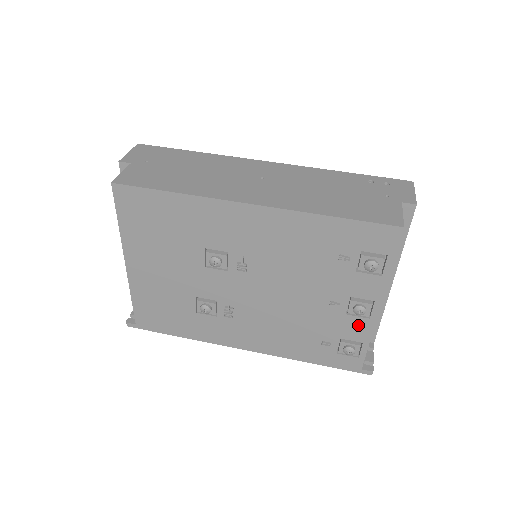
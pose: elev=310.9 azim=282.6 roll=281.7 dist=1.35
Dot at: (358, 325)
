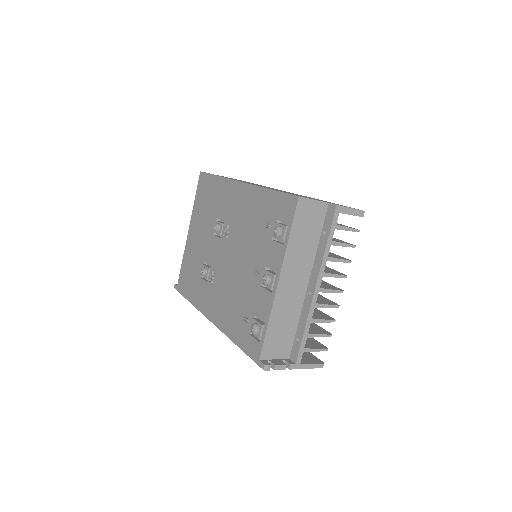
Dot at: (265, 300)
